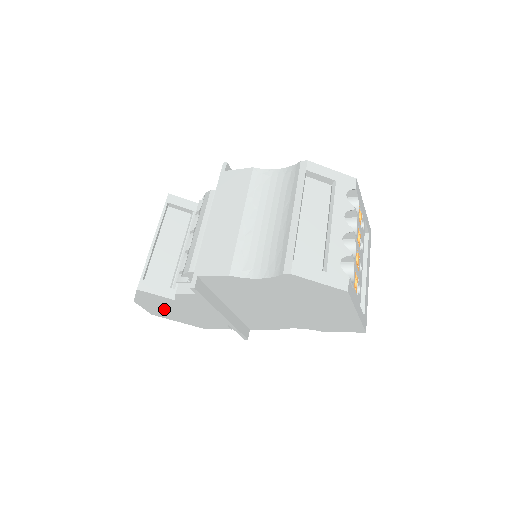
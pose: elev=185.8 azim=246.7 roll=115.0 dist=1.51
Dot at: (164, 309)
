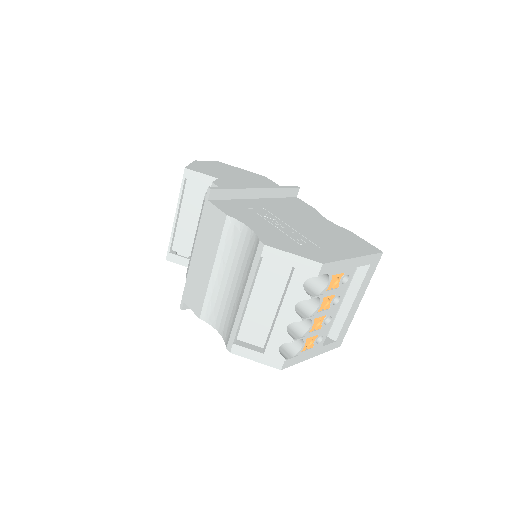
Dot at: occluded
